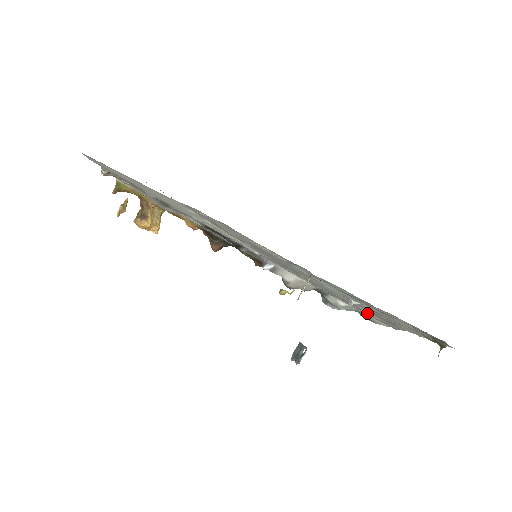
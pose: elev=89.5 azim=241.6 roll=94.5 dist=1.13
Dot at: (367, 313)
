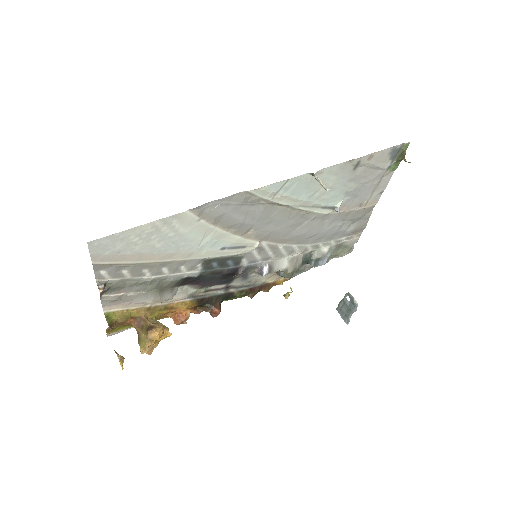
Dot at: (343, 236)
